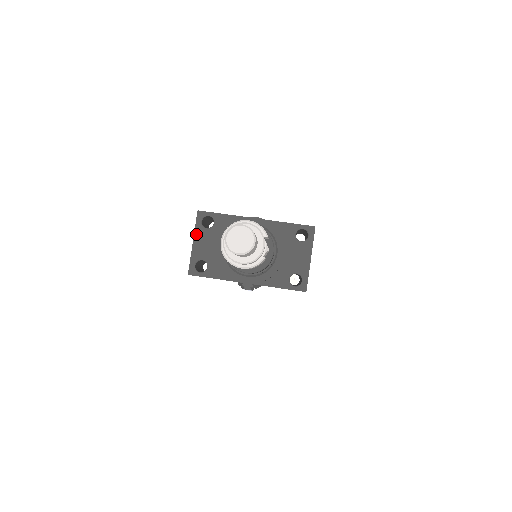
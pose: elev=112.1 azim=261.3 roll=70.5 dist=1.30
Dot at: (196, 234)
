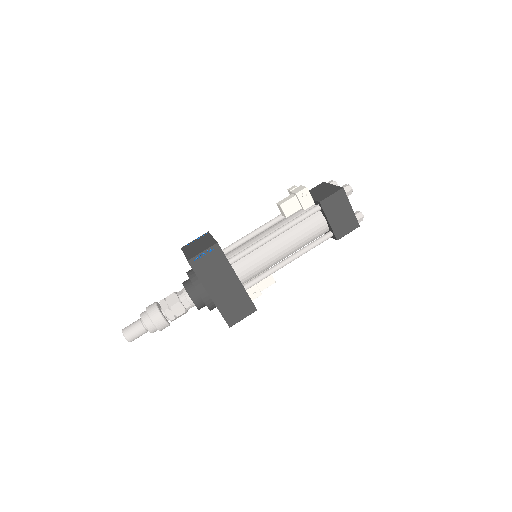
Dot at: occluded
